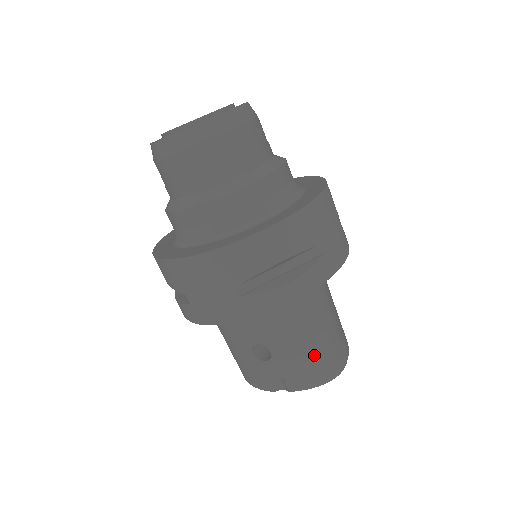
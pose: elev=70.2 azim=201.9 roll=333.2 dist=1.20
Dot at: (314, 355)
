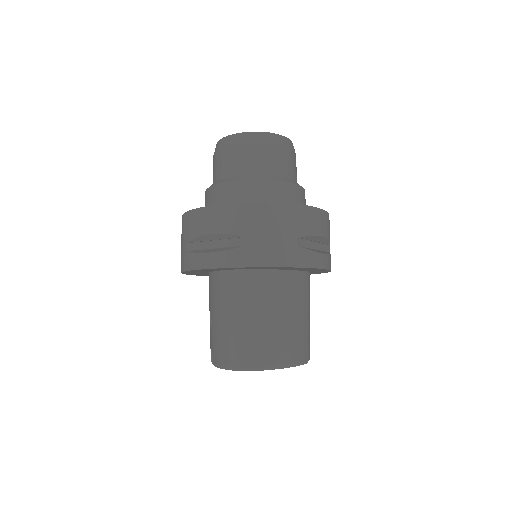
Dot at: (227, 336)
